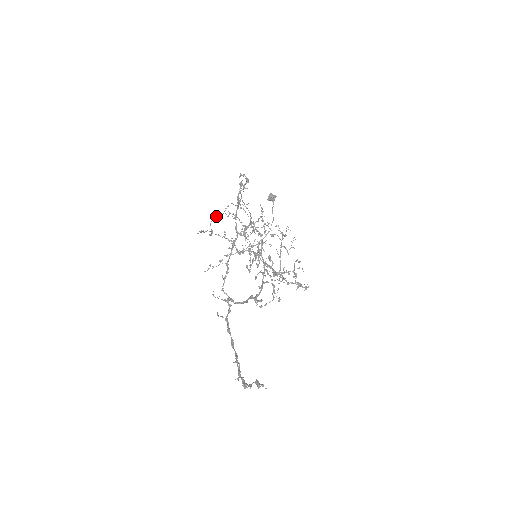
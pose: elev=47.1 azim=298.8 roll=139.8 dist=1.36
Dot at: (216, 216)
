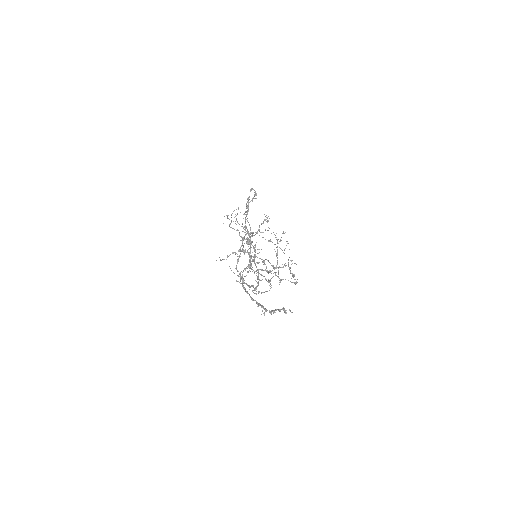
Dot at: occluded
